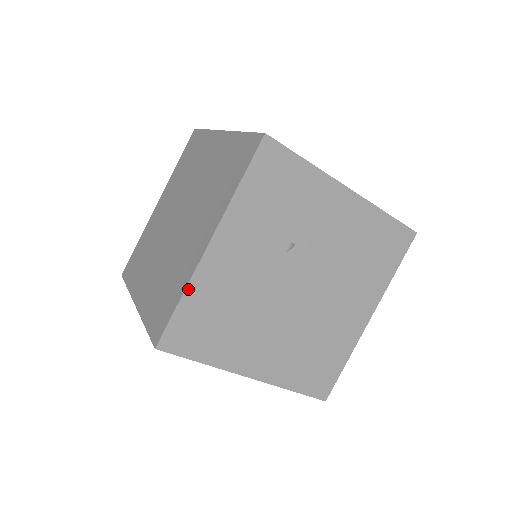
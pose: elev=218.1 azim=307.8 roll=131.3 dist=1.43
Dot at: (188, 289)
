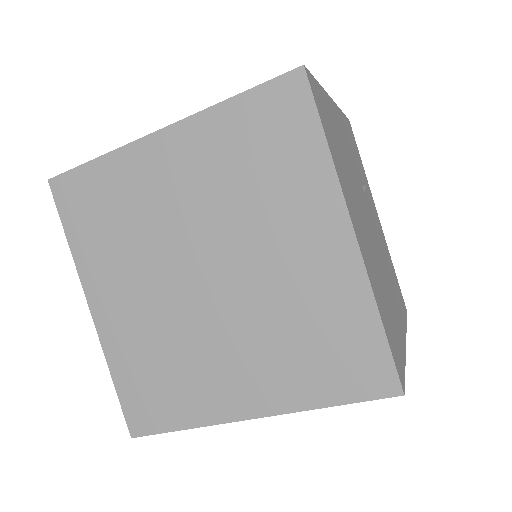
Dot at: (323, 91)
